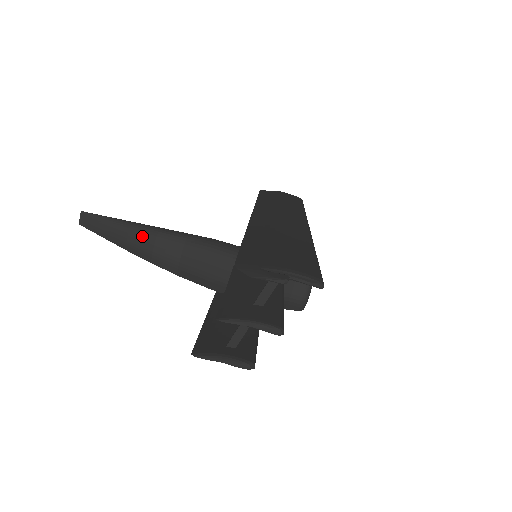
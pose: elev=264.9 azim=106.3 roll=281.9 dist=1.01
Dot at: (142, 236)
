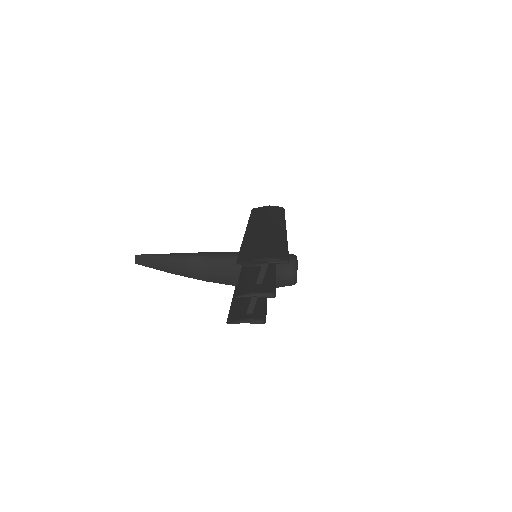
Dot at: (178, 261)
